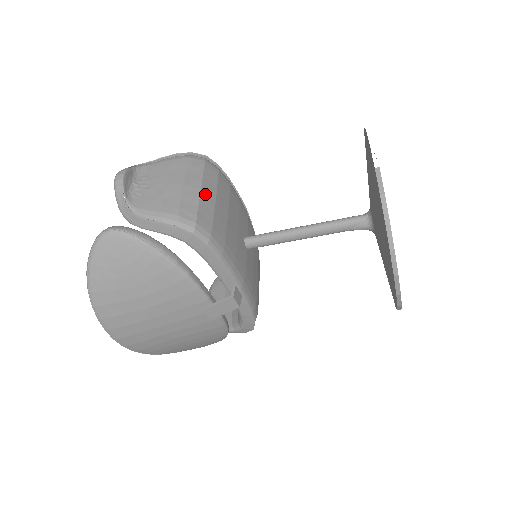
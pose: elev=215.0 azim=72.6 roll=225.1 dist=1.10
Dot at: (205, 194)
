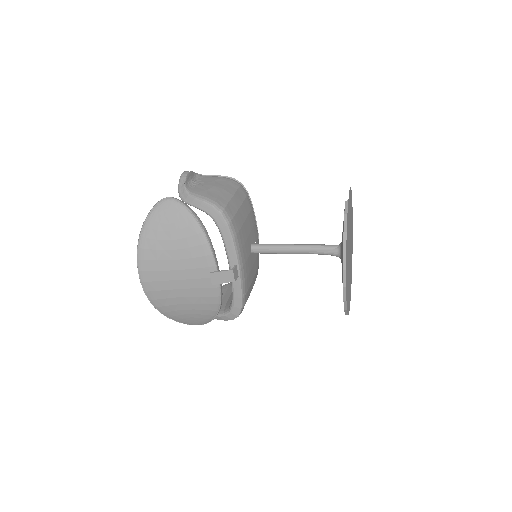
Dot at: (235, 199)
